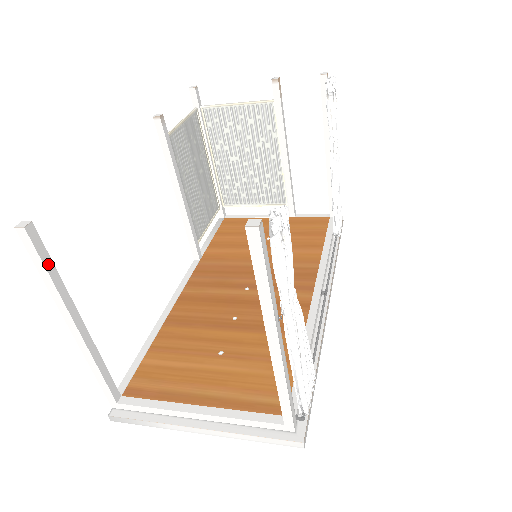
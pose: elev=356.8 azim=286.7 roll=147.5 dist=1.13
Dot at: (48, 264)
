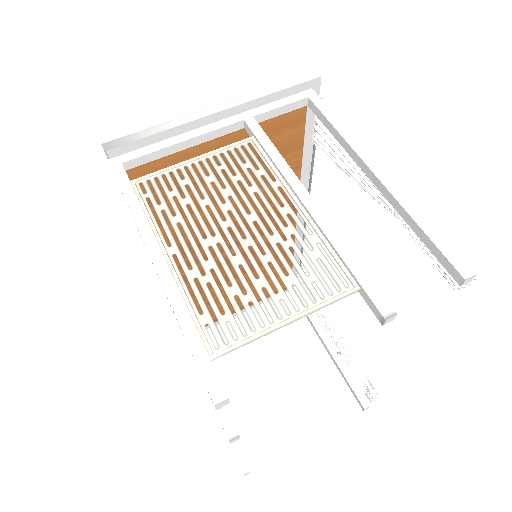
Dot at: (238, 445)
